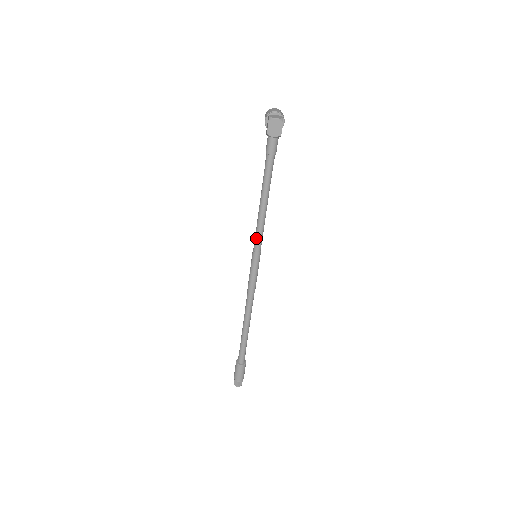
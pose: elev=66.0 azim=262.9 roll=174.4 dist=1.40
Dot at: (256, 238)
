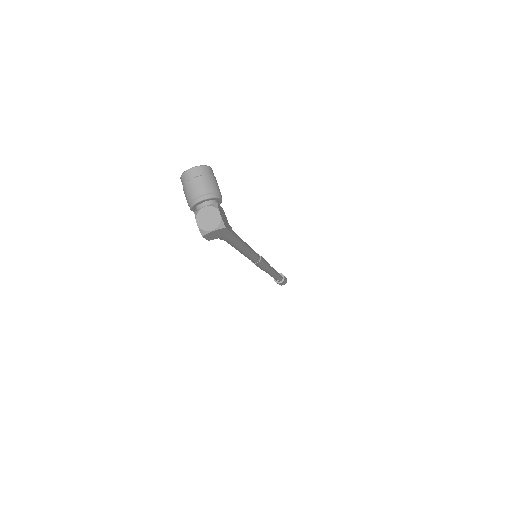
Dot at: occluded
